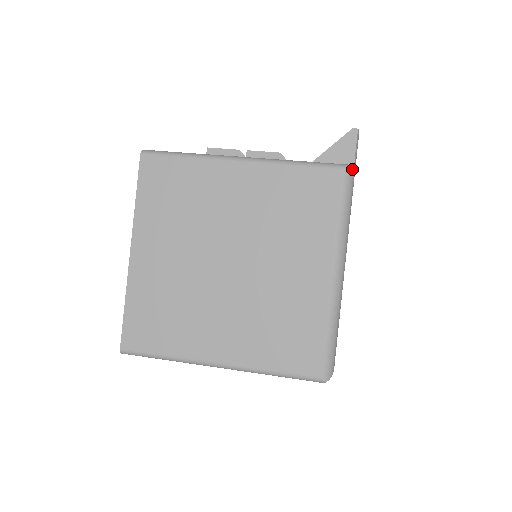
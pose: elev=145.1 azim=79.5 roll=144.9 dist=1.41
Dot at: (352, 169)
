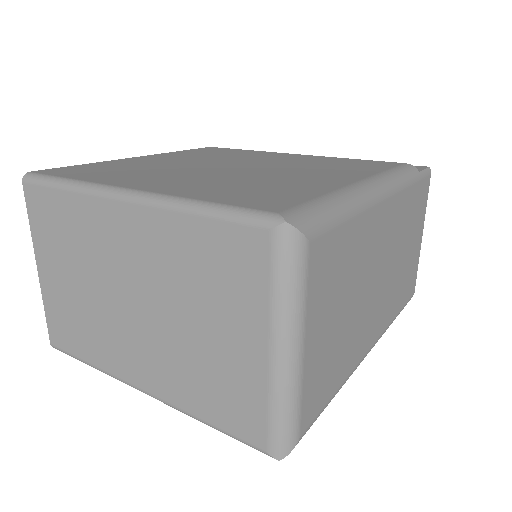
Dot at: (416, 170)
